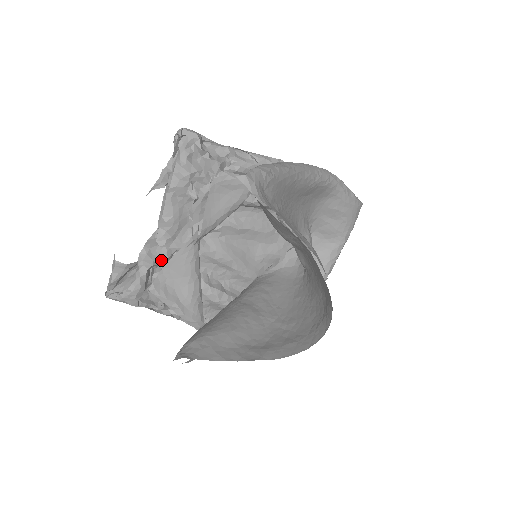
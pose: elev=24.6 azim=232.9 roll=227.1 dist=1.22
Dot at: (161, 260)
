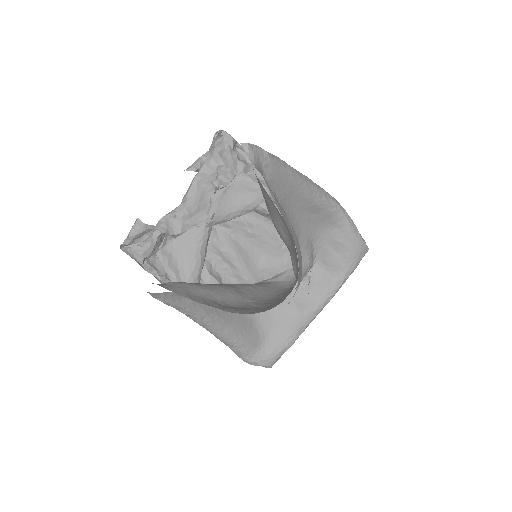
Dot at: (175, 232)
